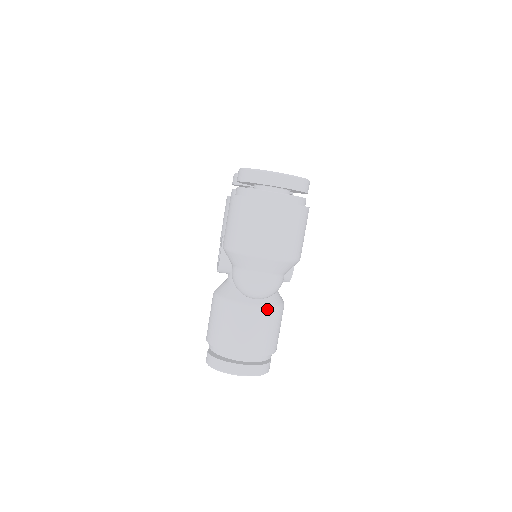
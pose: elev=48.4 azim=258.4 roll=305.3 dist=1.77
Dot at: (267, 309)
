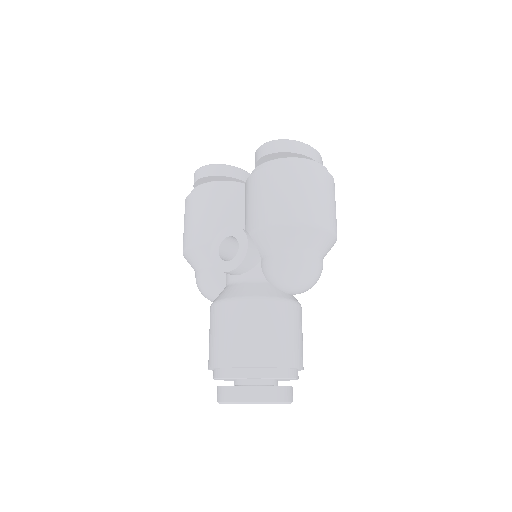
Dot at: (301, 308)
